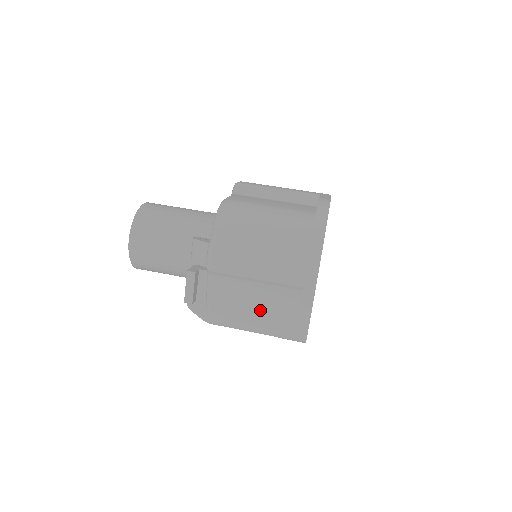
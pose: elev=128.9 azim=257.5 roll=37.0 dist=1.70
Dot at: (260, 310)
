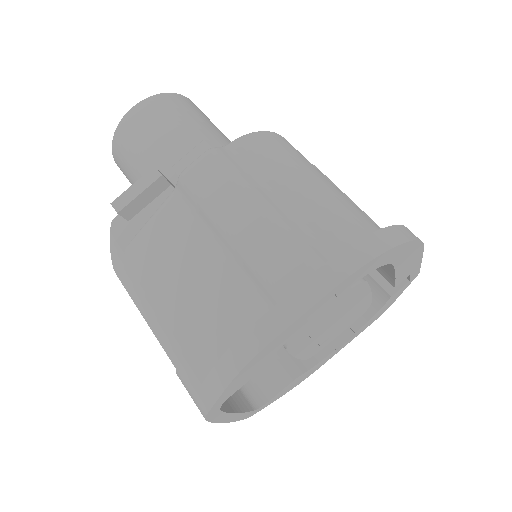
Dot at: (190, 298)
